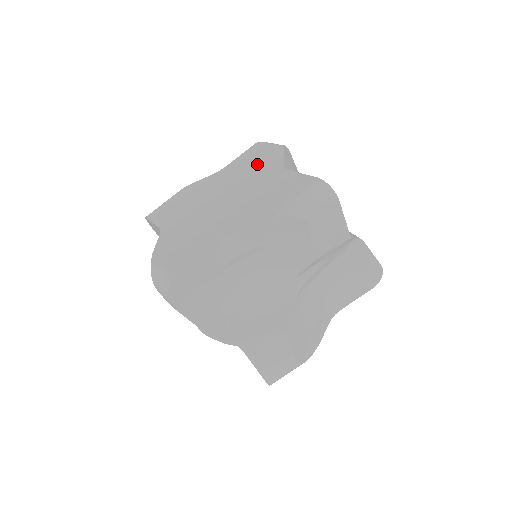
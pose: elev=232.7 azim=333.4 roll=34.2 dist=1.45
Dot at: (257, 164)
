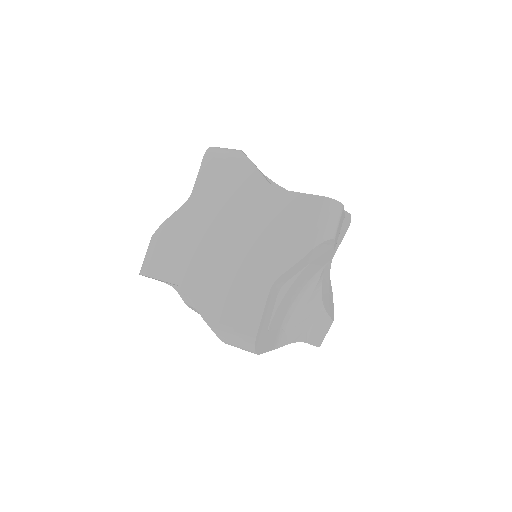
Dot at: (282, 237)
